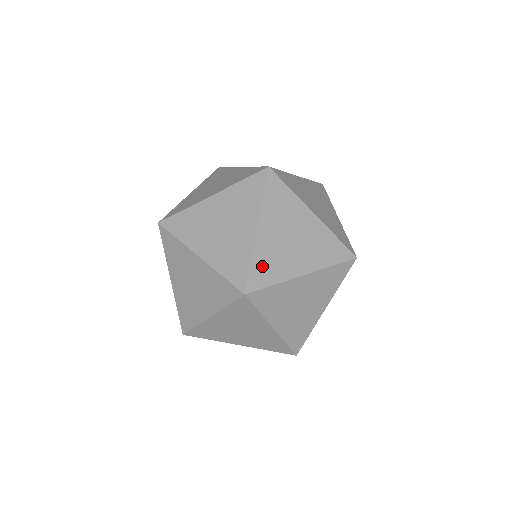
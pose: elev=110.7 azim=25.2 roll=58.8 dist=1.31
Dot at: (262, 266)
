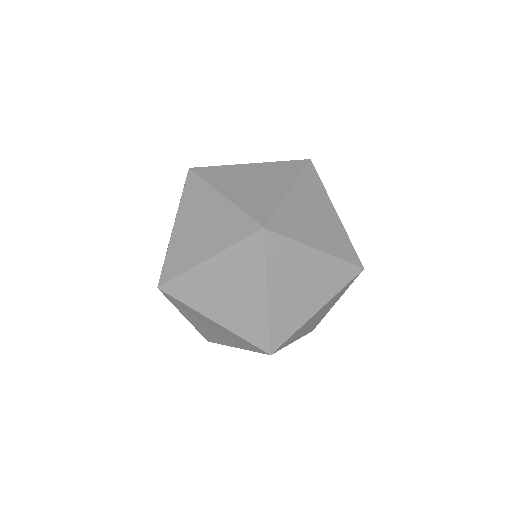
Dot at: (173, 259)
